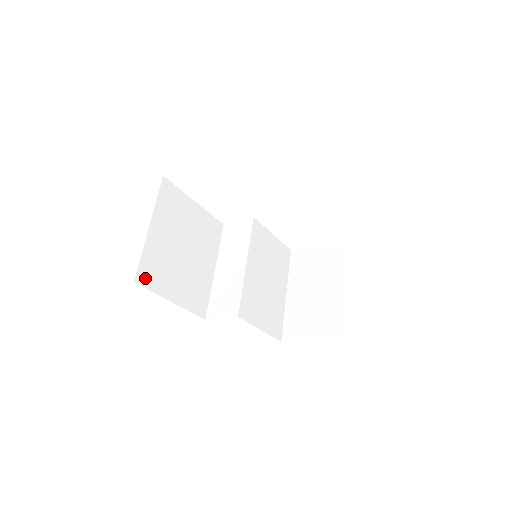
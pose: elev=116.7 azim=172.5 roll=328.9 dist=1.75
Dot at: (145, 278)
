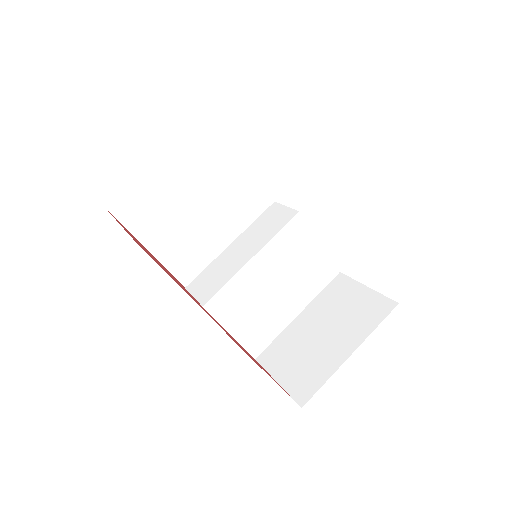
Dot at: (125, 212)
